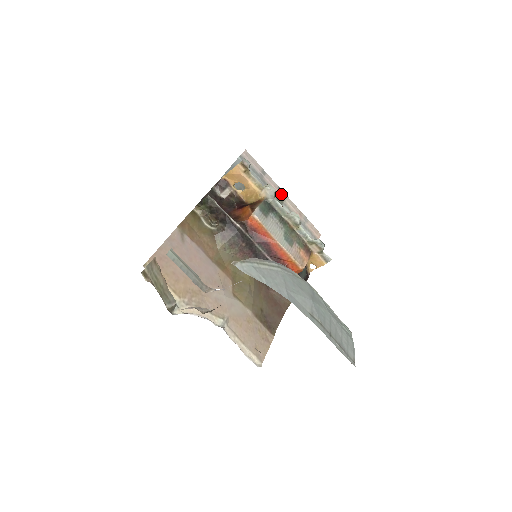
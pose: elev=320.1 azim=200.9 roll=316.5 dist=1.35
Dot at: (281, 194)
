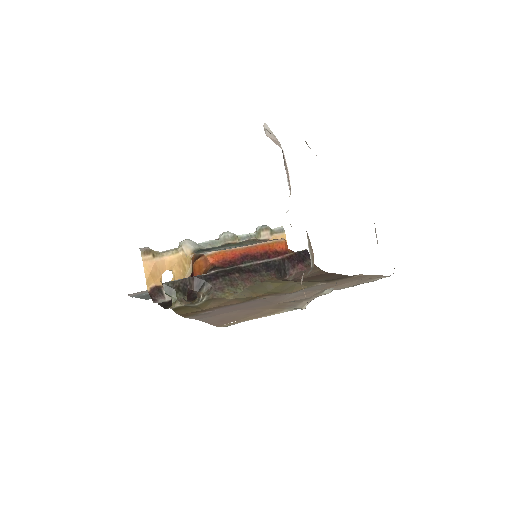
Dot at: occluded
